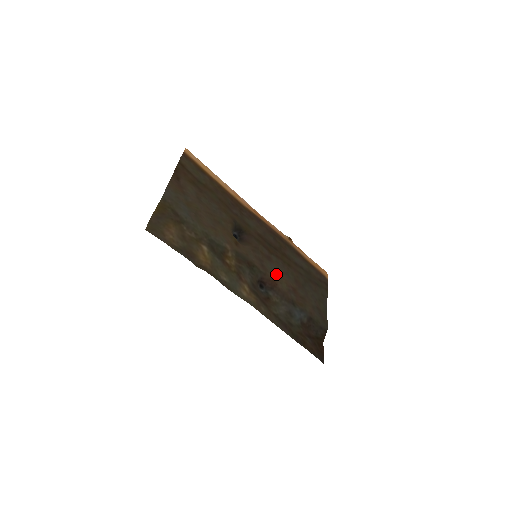
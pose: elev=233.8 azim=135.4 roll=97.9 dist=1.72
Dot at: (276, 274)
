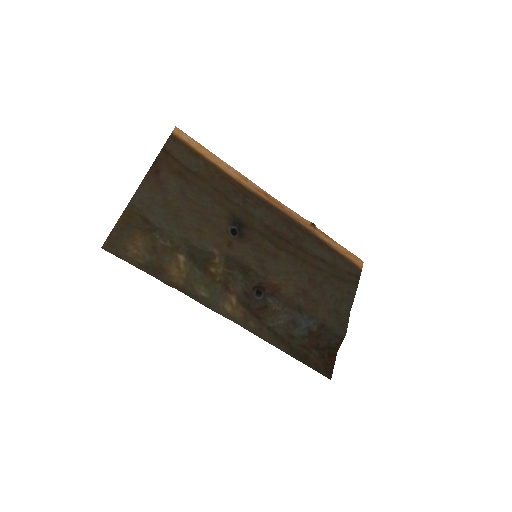
Dot at: (282, 275)
